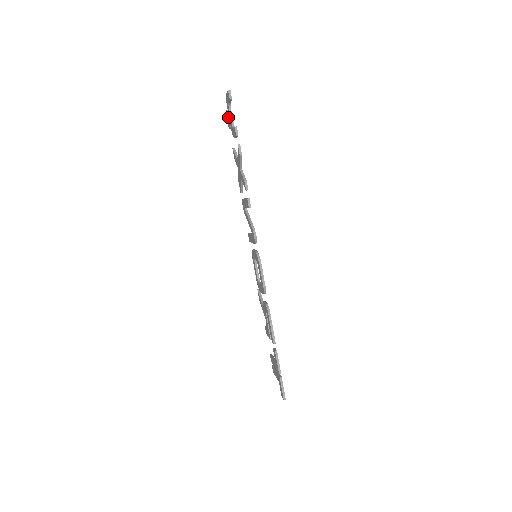
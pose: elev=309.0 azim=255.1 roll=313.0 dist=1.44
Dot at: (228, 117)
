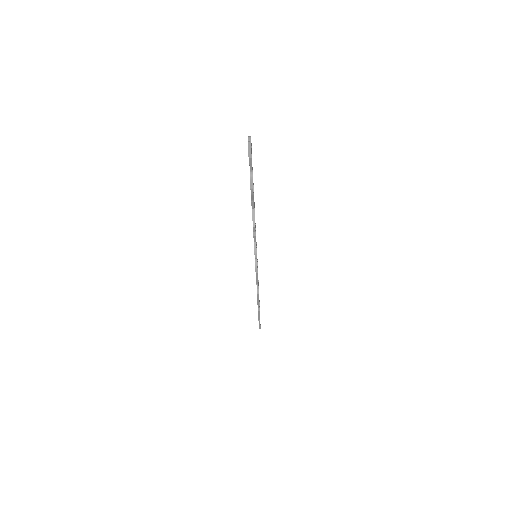
Dot at: occluded
